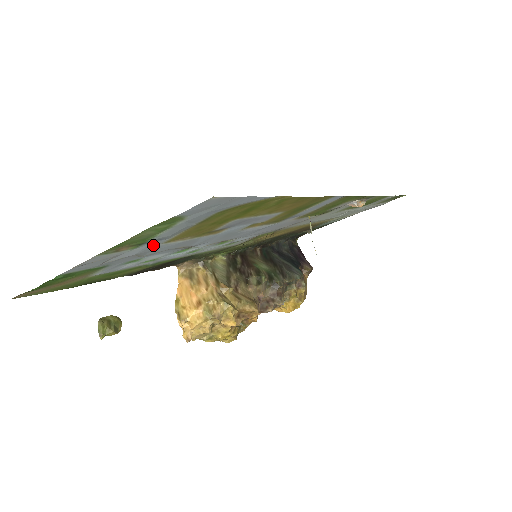
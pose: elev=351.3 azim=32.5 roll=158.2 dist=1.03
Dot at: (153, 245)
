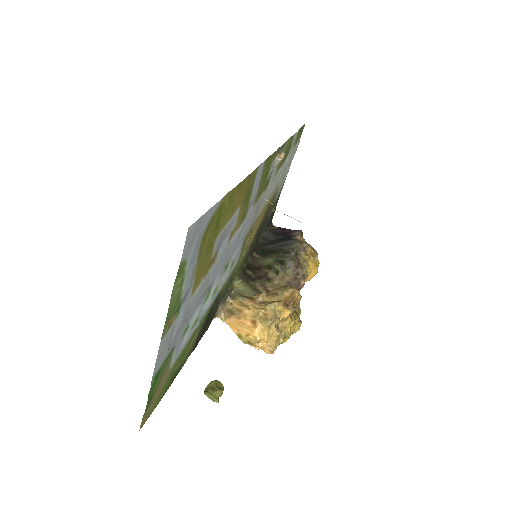
Dot at: (186, 303)
